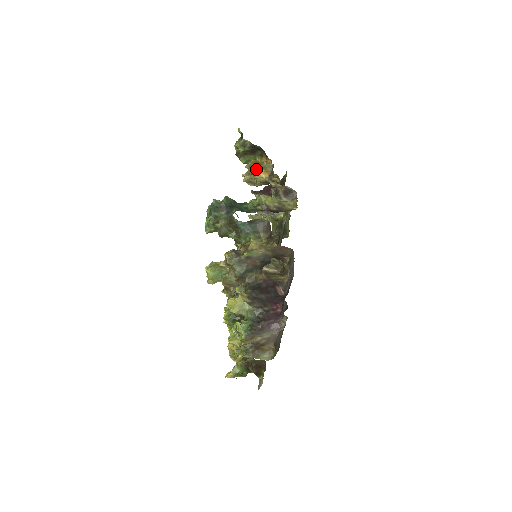
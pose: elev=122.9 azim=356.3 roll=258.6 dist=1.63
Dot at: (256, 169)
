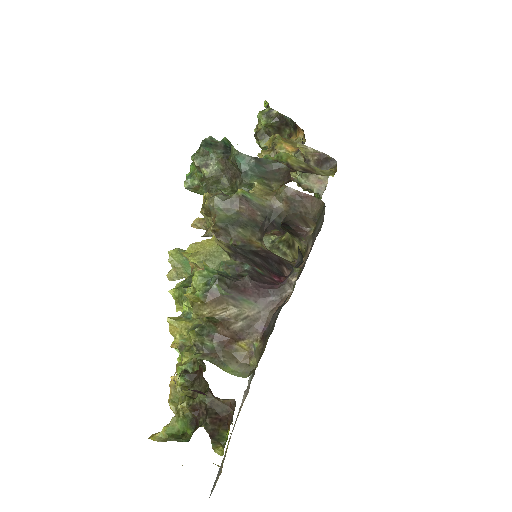
Dot at: (280, 140)
